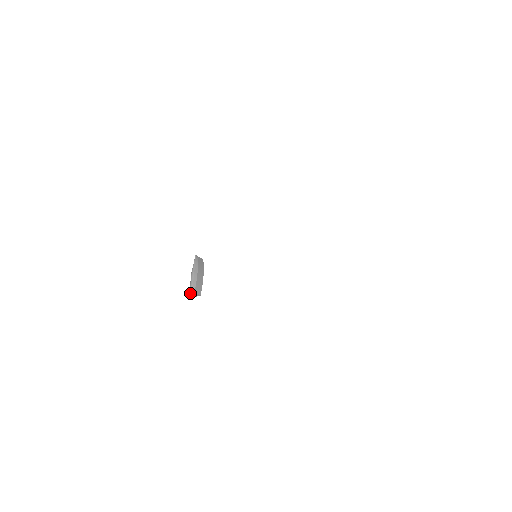
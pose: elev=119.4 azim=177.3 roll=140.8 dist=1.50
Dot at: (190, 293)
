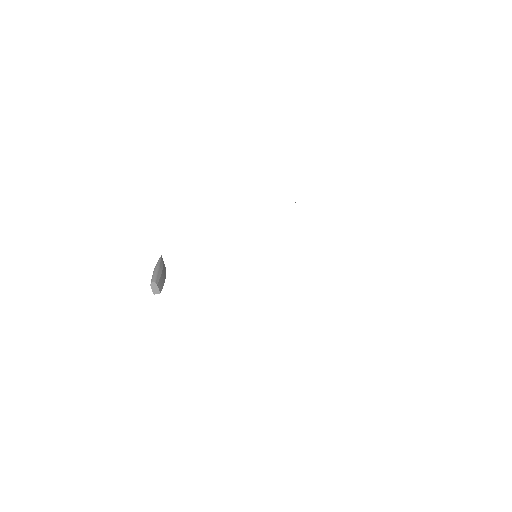
Dot at: (150, 284)
